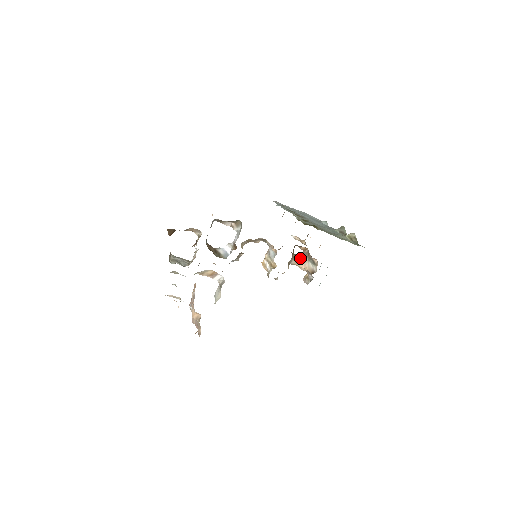
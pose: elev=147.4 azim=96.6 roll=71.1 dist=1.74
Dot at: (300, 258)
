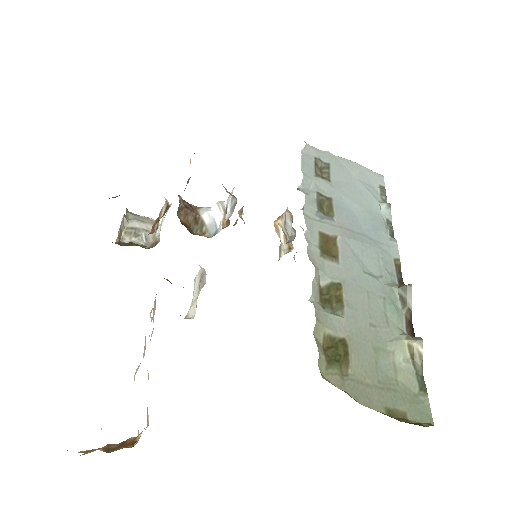
Dot at: occluded
